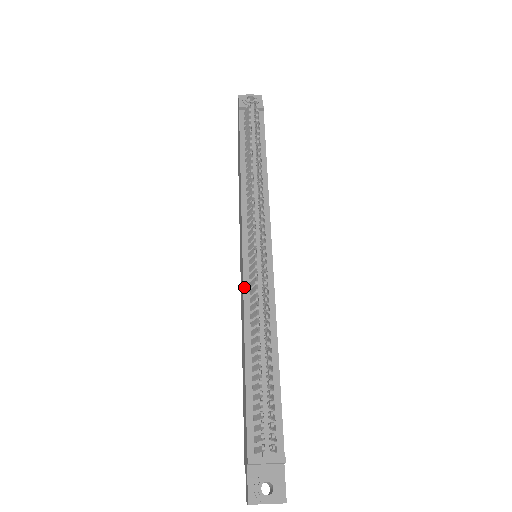
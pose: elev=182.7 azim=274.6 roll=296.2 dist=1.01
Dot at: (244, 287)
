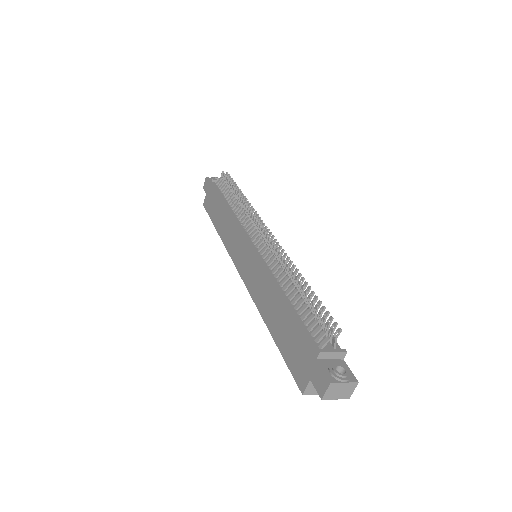
Dot at: (261, 262)
